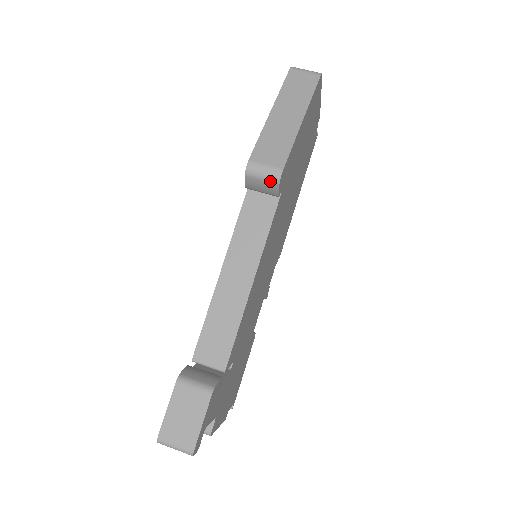
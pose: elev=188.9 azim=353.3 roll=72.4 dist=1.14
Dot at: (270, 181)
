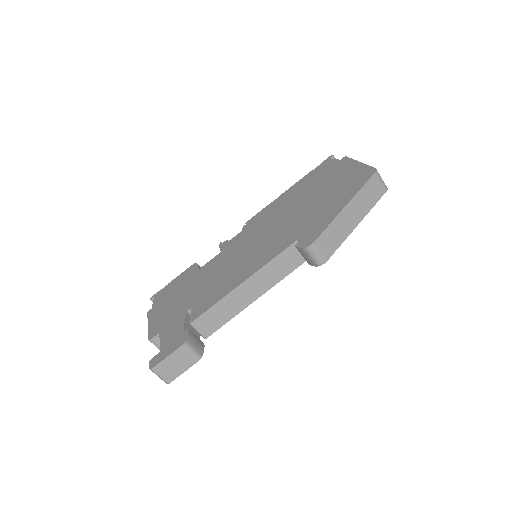
Dot at: (314, 262)
